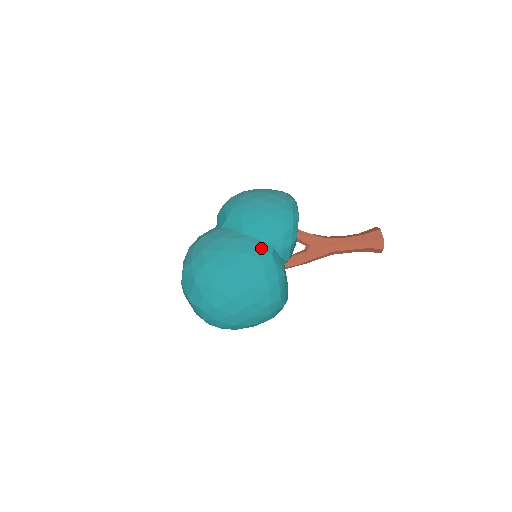
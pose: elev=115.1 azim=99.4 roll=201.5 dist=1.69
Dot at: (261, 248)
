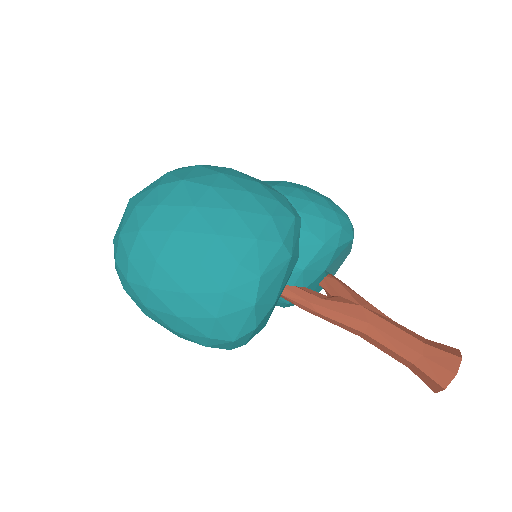
Dot at: (286, 201)
